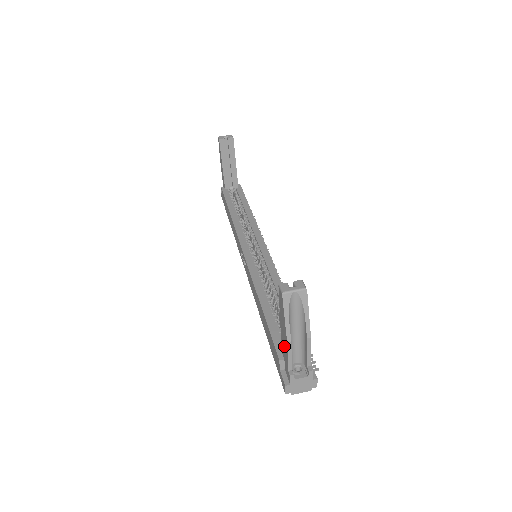
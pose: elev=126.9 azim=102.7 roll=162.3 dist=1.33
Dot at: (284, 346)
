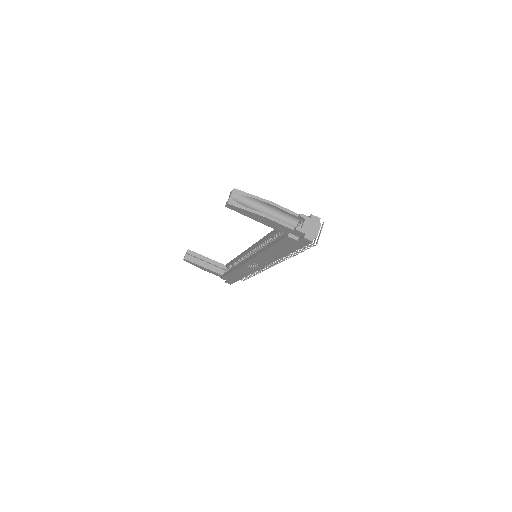
Dot at: (274, 225)
